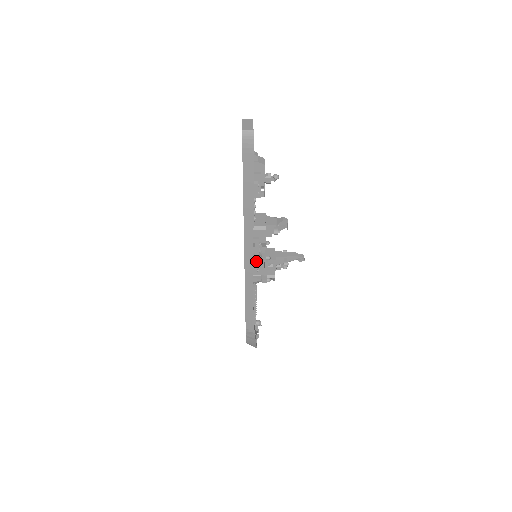
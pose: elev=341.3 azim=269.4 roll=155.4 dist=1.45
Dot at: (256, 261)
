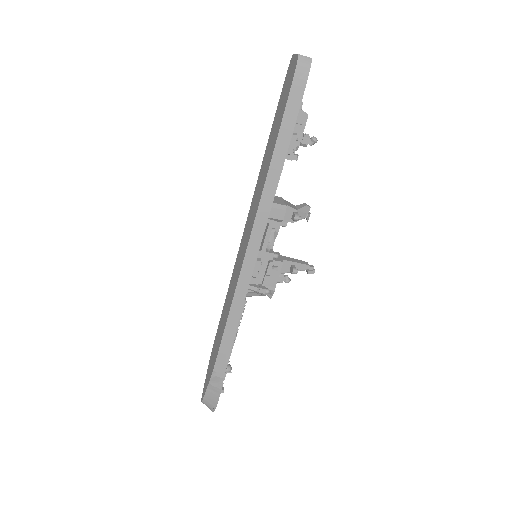
Dot at: (260, 257)
